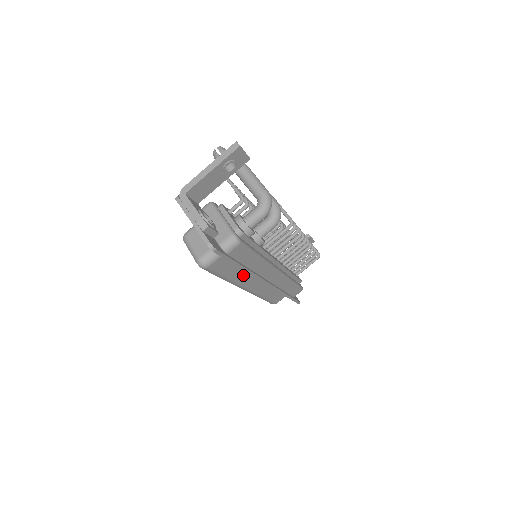
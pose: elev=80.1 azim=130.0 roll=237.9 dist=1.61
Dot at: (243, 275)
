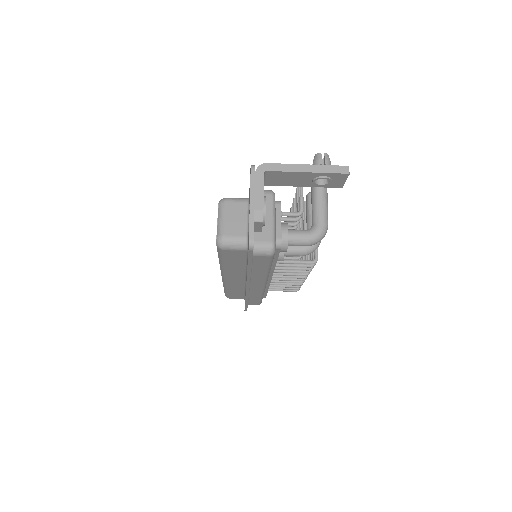
Dot at: (238, 270)
